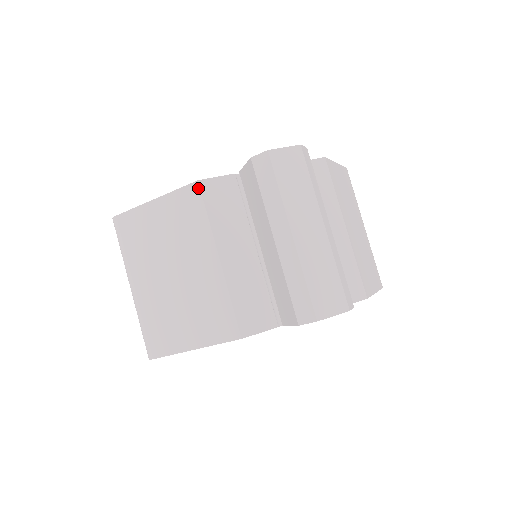
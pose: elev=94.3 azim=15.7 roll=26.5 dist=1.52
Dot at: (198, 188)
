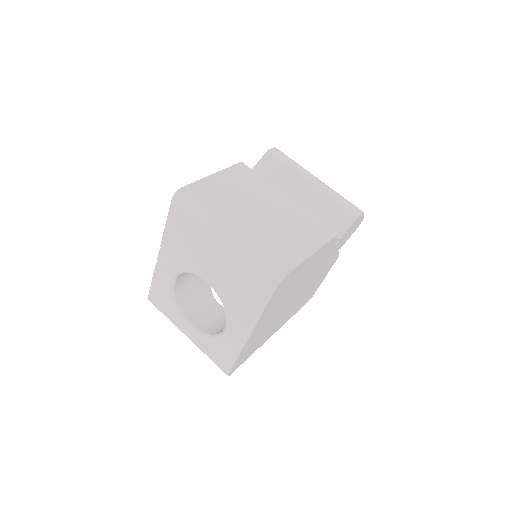
Dot at: (244, 165)
